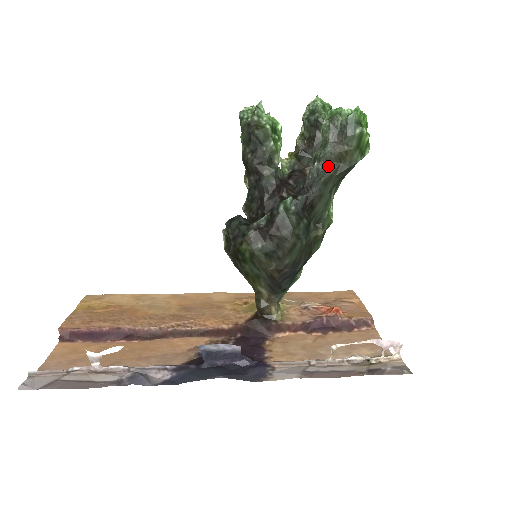
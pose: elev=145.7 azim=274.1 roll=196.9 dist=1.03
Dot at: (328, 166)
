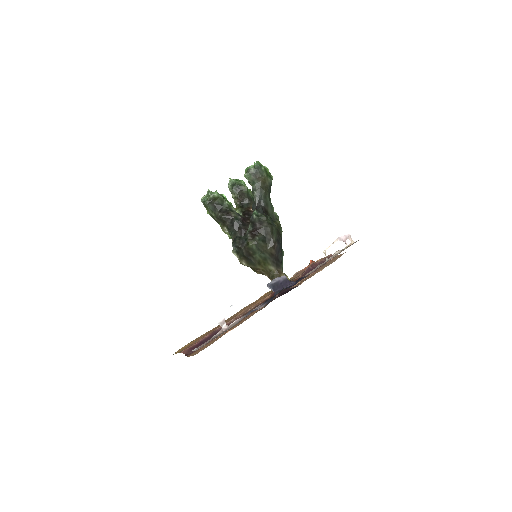
Dot at: (261, 189)
